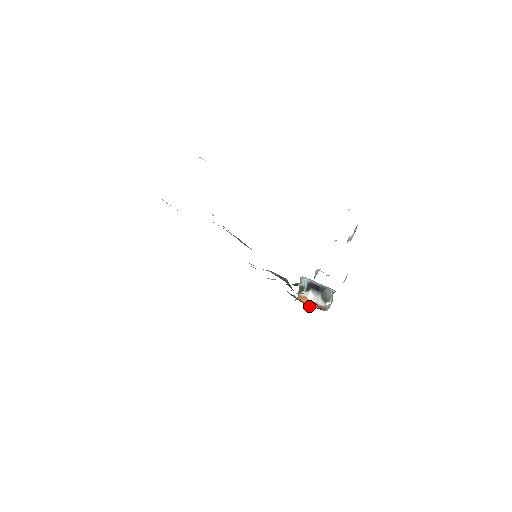
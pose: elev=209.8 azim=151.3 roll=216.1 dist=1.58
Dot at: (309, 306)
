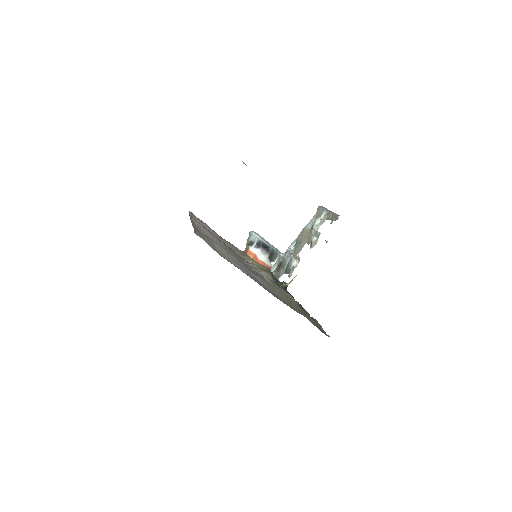
Dot at: occluded
